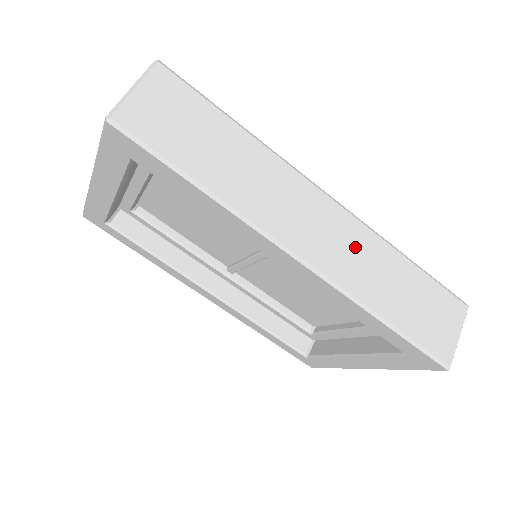
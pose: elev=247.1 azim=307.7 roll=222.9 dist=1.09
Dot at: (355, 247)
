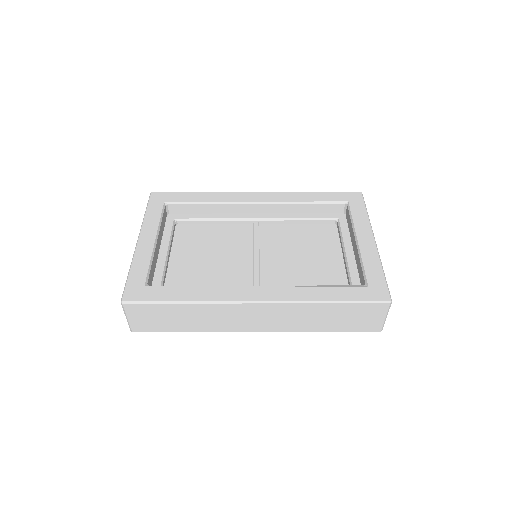
Dot at: (286, 315)
